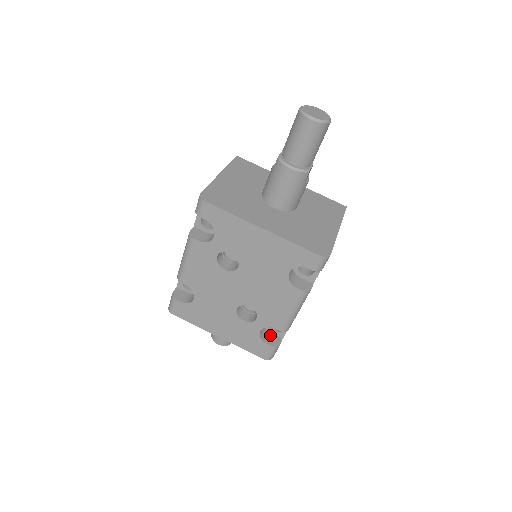
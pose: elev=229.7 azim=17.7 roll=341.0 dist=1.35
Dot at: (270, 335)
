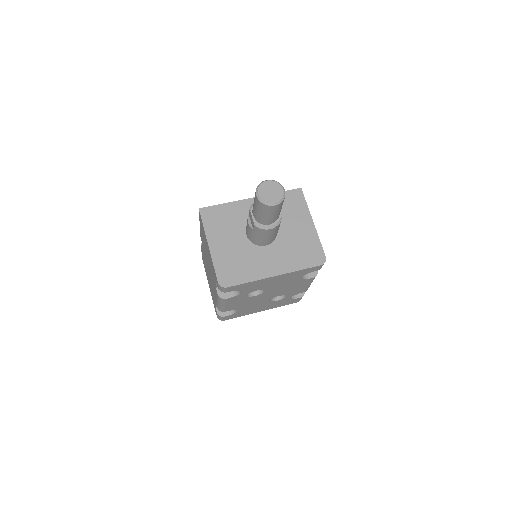
Dot at: occluded
